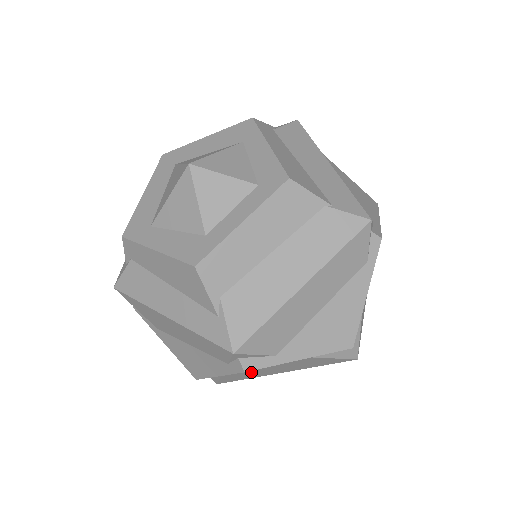
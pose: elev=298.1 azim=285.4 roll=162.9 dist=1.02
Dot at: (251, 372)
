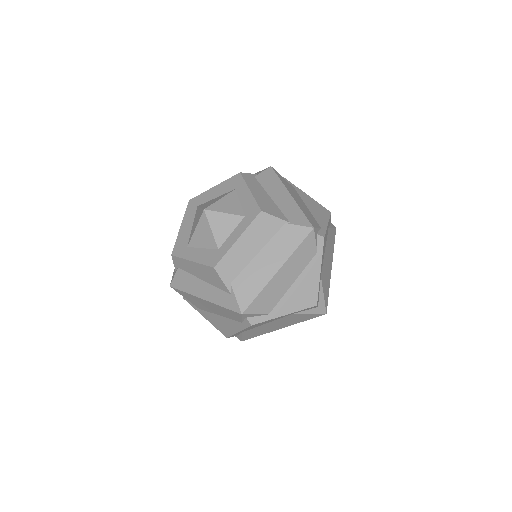
Dot at: (260, 329)
